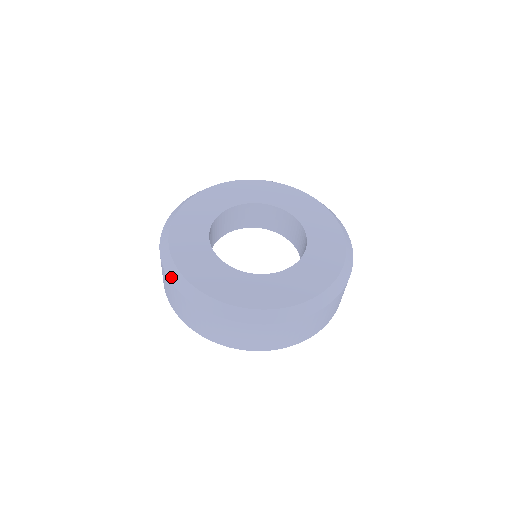
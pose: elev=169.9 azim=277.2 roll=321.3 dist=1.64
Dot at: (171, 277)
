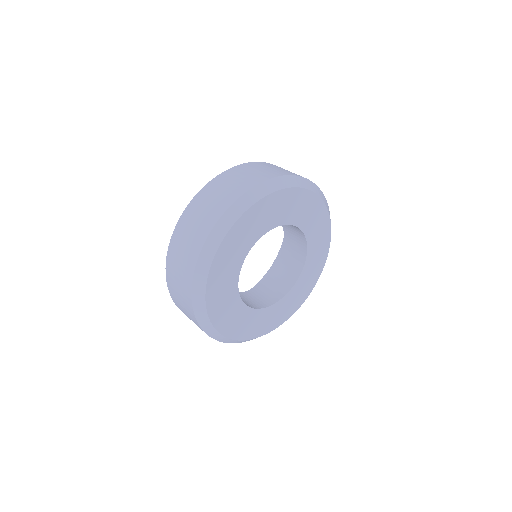
Dot at: (211, 336)
